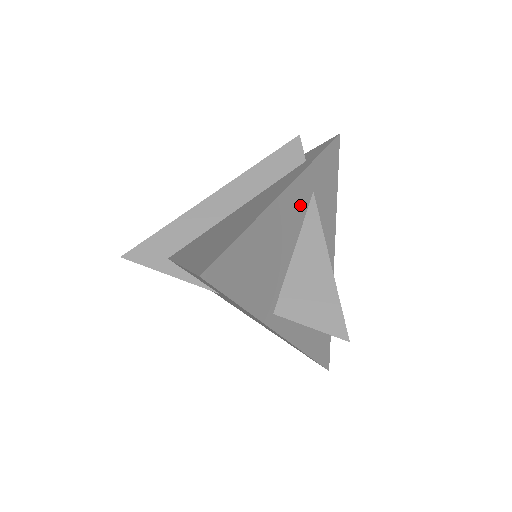
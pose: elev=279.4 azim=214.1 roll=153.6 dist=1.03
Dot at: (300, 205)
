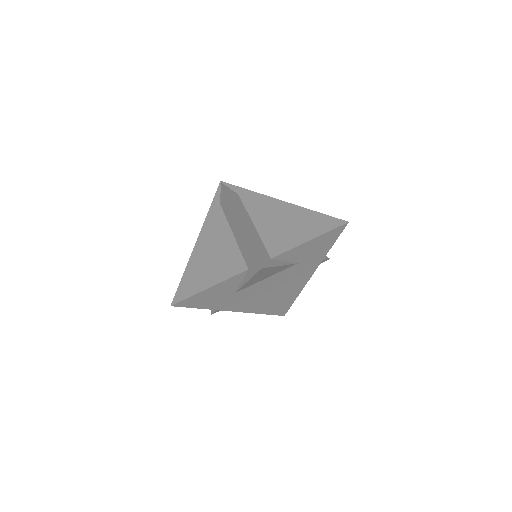
Dot at: occluded
